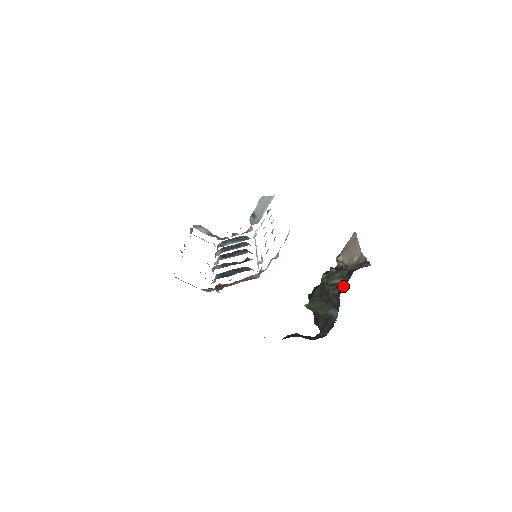
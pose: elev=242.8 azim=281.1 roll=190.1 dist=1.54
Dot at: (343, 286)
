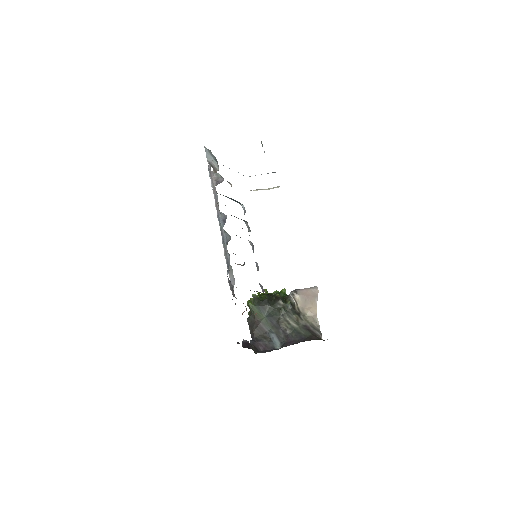
Dot at: (298, 337)
